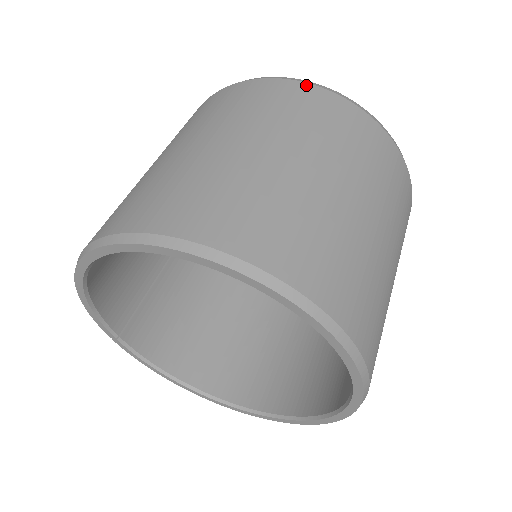
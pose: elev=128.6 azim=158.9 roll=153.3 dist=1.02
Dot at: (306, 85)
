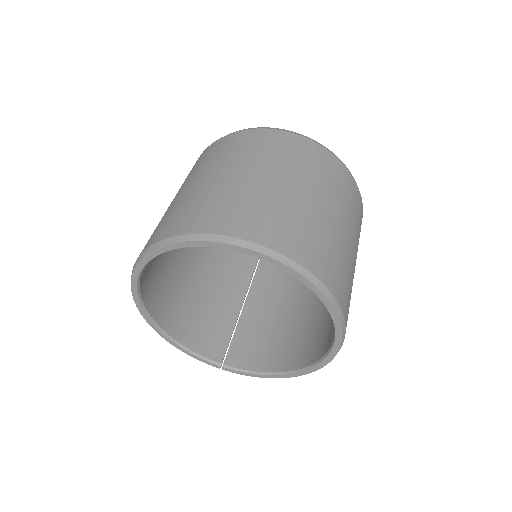
Dot at: (204, 151)
